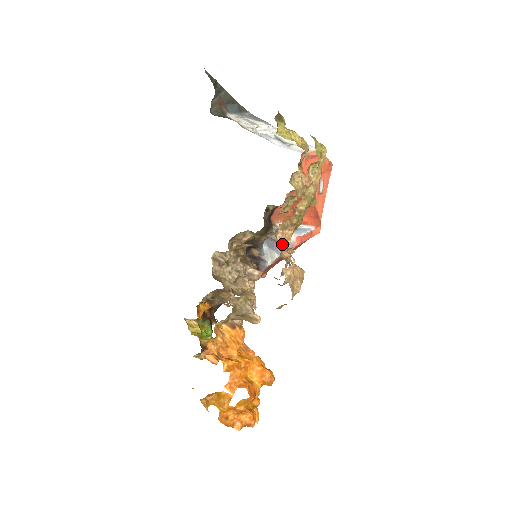
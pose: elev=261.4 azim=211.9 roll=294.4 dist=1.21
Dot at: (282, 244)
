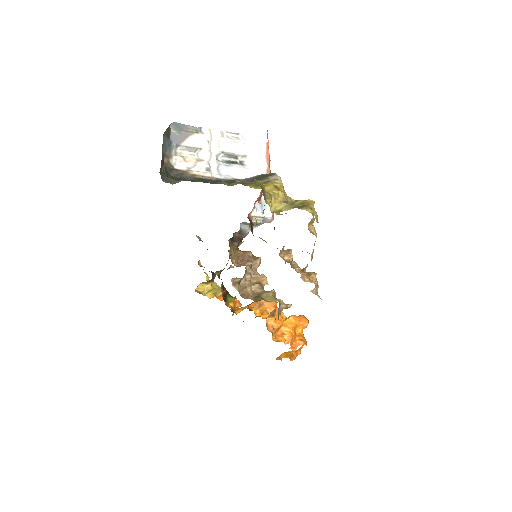
Dot at: (304, 278)
